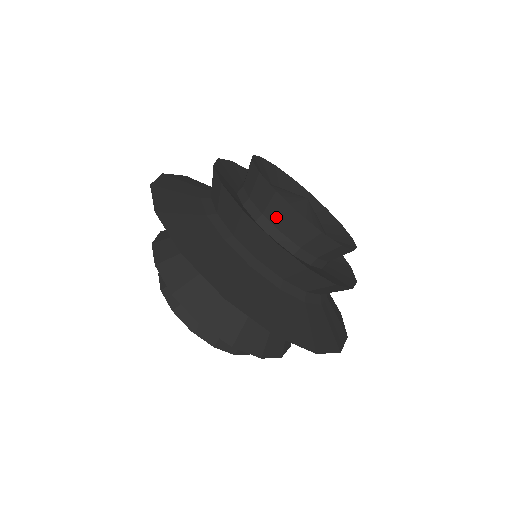
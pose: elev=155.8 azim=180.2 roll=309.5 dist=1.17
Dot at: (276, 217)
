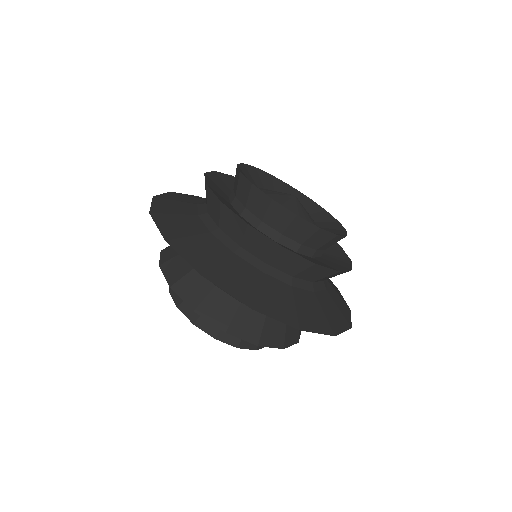
Dot at: (315, 243)
